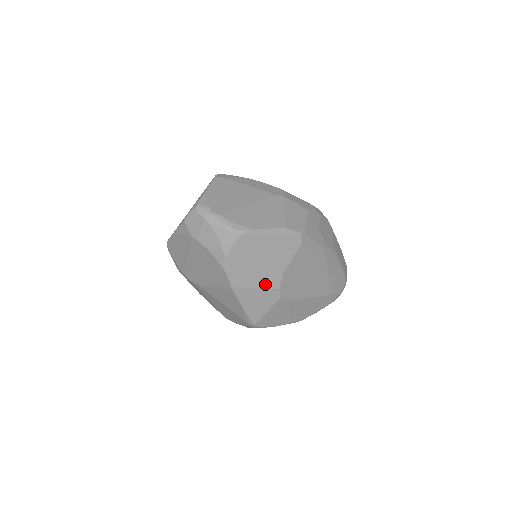
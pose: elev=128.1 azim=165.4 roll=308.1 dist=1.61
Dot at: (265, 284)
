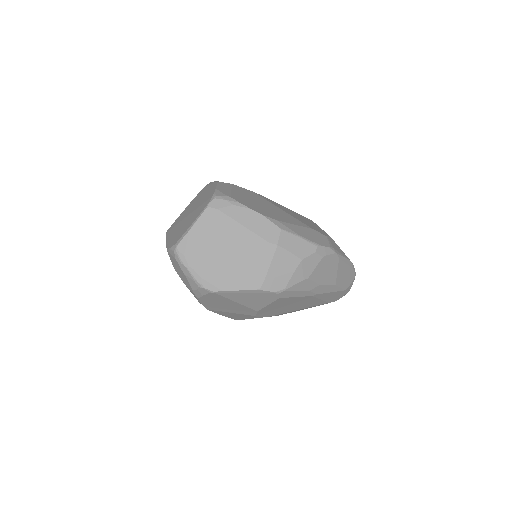
Dot at: (240, 312)
